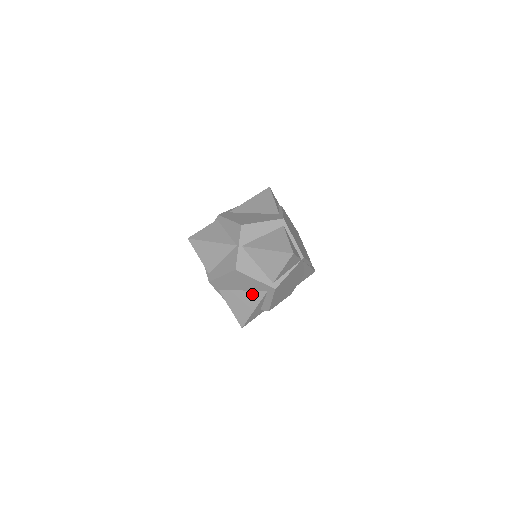
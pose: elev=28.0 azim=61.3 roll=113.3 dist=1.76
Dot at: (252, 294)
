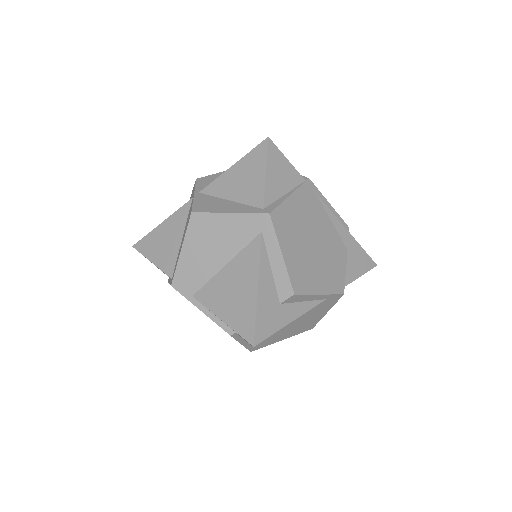
Dot at: (242, 258)
